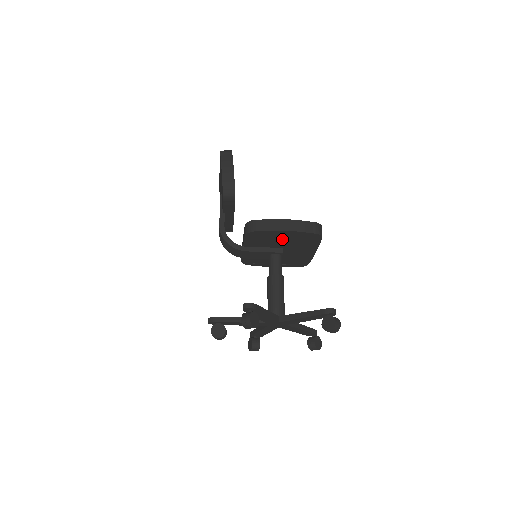
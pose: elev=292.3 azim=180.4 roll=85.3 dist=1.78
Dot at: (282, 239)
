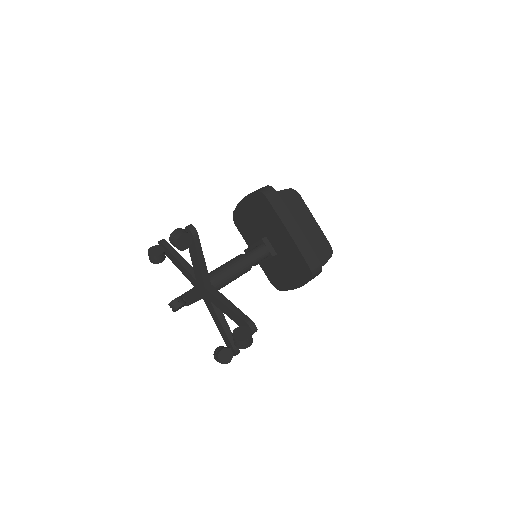
Dot at: (253, 218)
